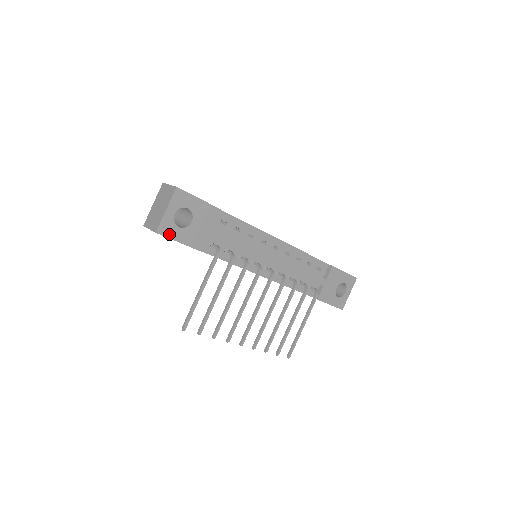
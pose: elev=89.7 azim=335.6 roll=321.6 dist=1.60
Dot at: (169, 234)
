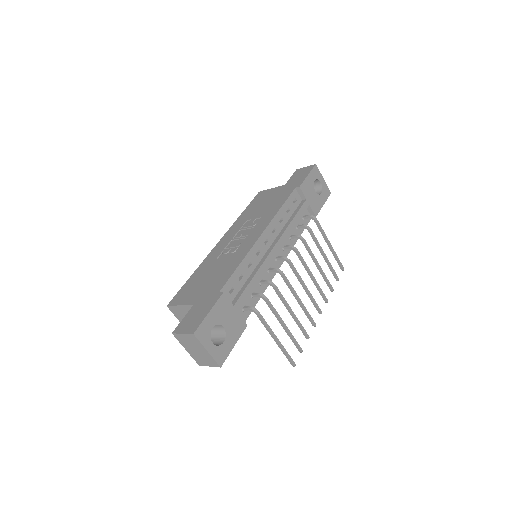
Dot at: (225, 354)
